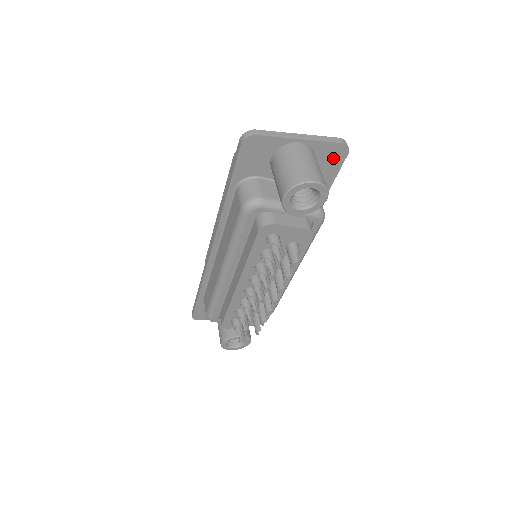
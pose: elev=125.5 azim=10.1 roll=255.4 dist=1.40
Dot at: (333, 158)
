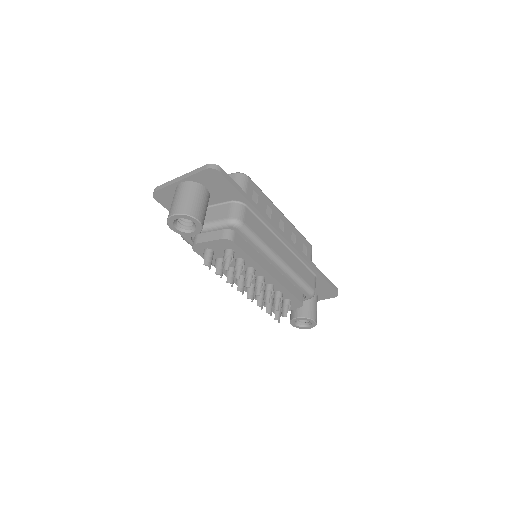
Dot at: (215, 179)
